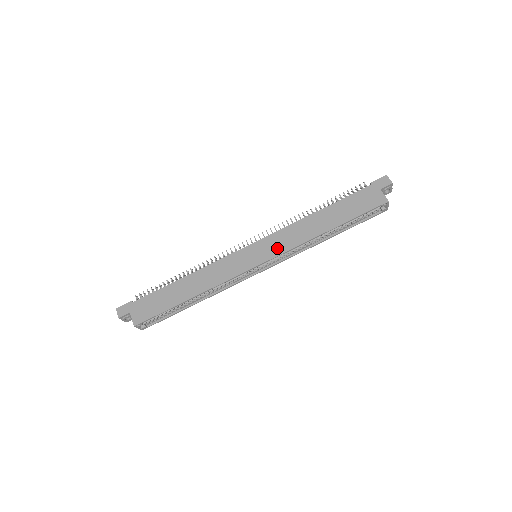
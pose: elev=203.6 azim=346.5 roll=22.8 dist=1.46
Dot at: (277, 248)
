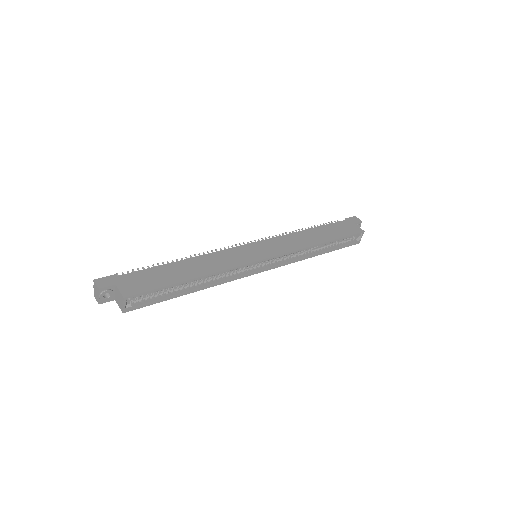
Dot at: (280, 248)
